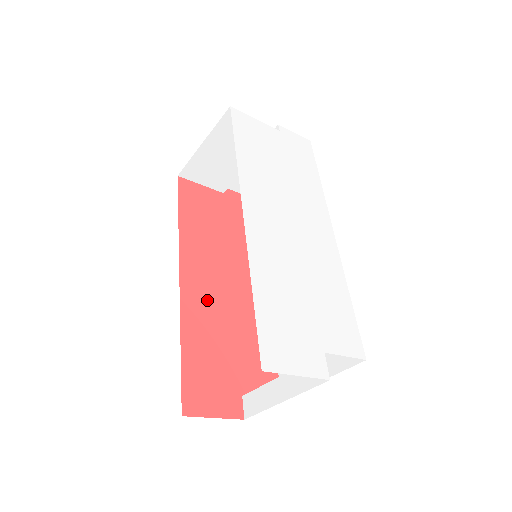
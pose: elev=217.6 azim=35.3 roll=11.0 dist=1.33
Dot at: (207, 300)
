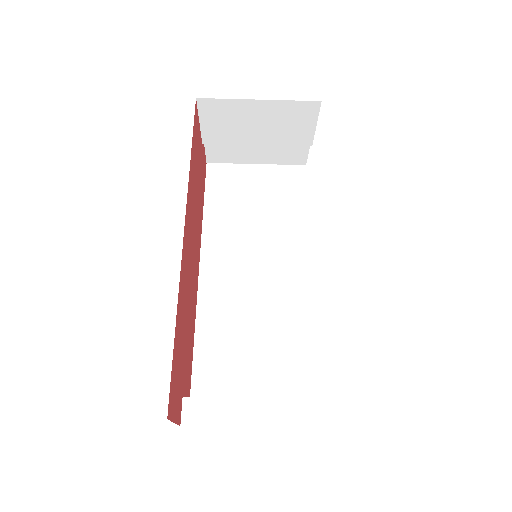
Dot at: (187, 272)
